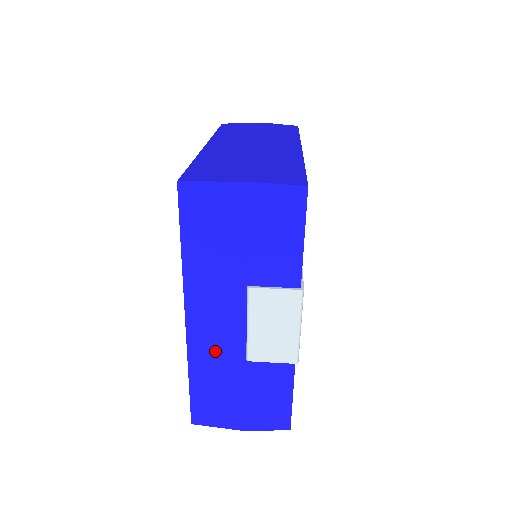
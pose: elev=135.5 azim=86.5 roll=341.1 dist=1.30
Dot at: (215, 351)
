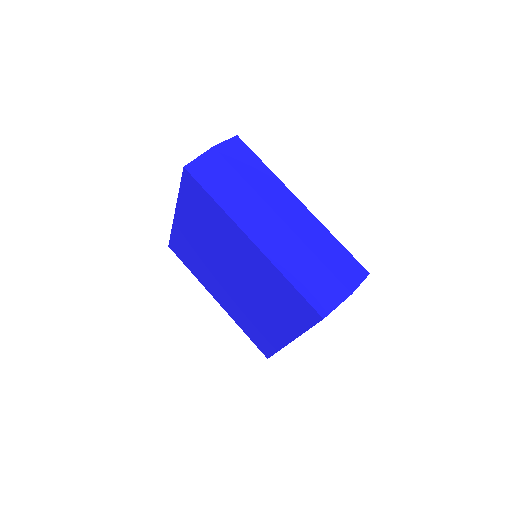
Dot at: occluded
